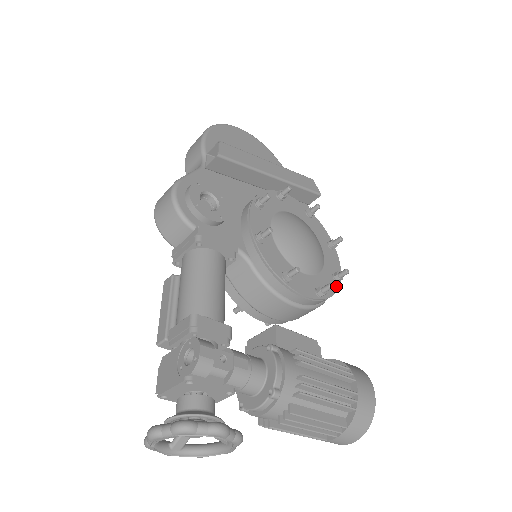
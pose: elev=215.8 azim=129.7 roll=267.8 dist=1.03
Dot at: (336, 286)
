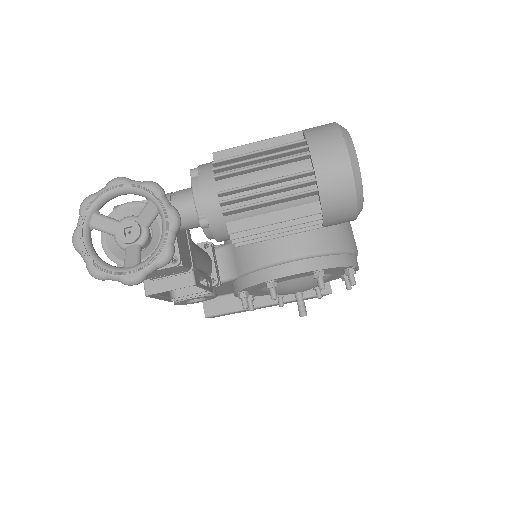
Dot at: occluded
